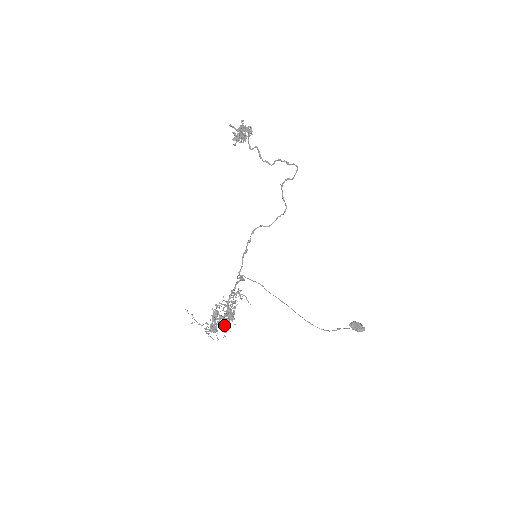
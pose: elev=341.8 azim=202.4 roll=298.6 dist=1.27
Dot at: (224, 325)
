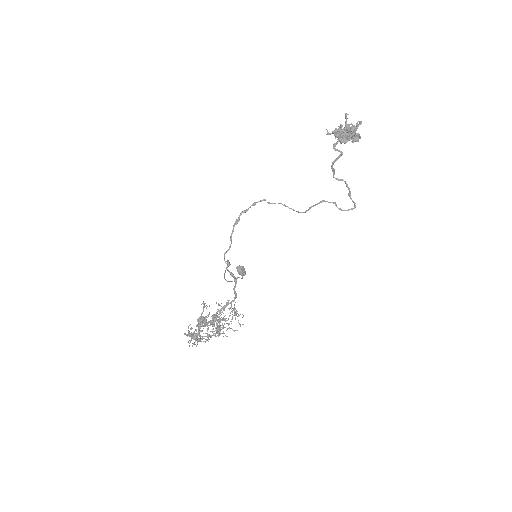
Dot at: (205, 333)
